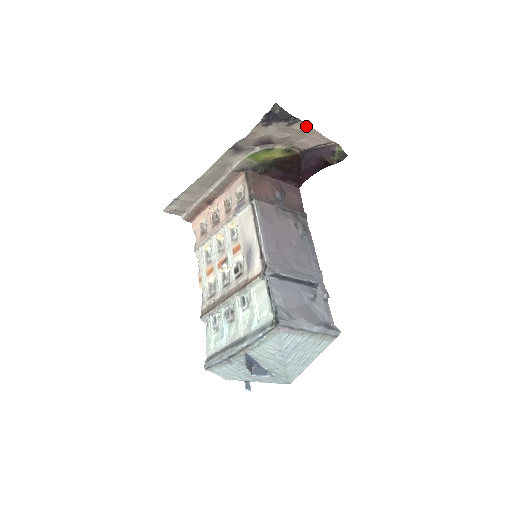
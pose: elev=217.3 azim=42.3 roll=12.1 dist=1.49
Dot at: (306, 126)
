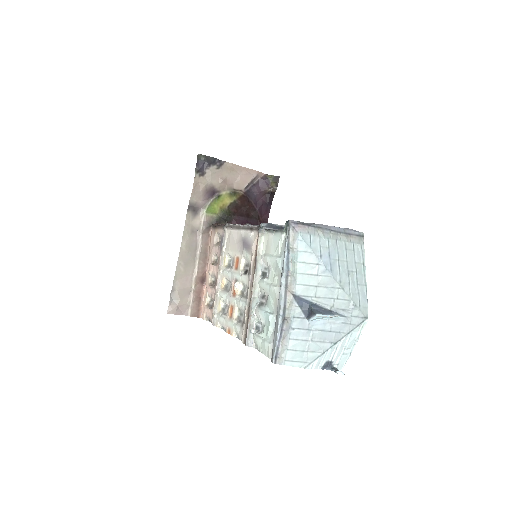
Dot at: (232, 165)
